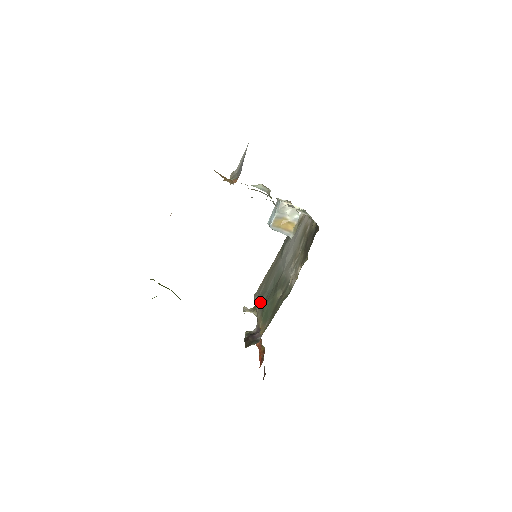
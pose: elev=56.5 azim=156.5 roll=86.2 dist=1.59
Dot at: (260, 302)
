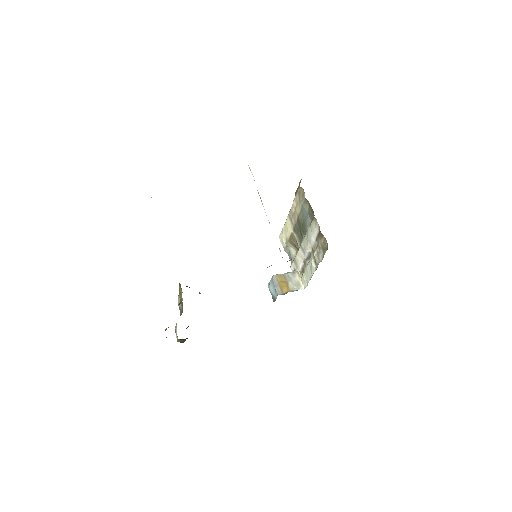
Dot at: occluded
